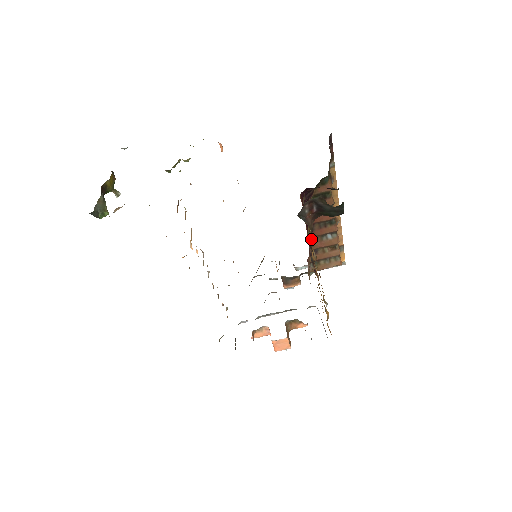
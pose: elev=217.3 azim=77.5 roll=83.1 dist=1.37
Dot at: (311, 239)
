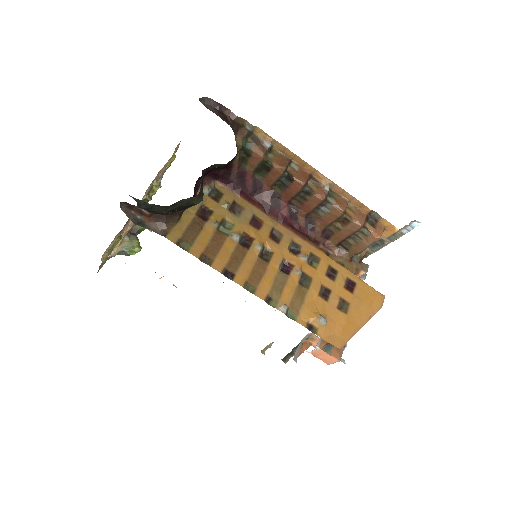
Dot at: (231, 232)
